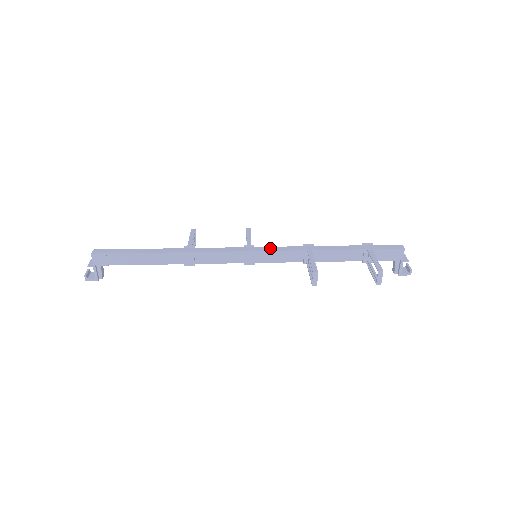
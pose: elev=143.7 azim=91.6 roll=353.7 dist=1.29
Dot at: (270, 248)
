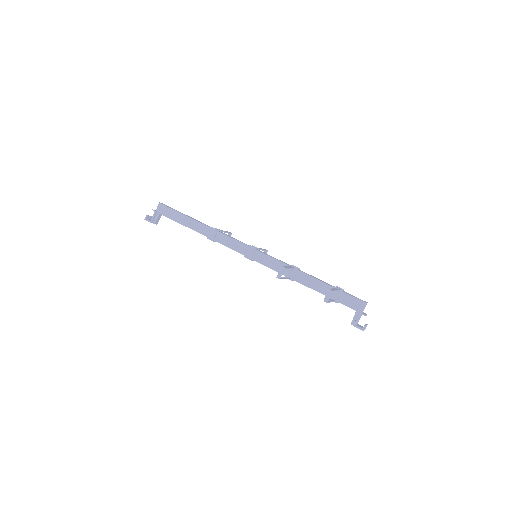
Dot at: (268, 255)
